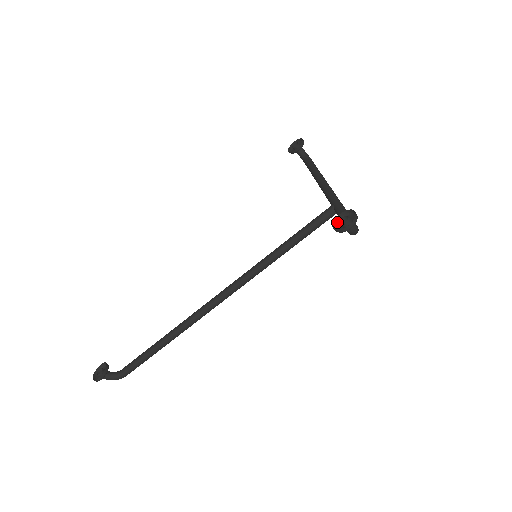
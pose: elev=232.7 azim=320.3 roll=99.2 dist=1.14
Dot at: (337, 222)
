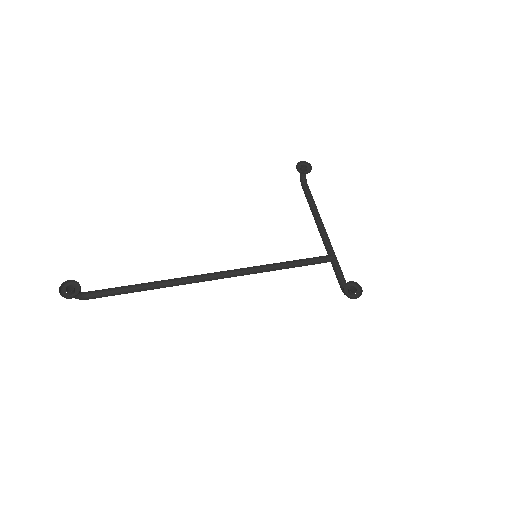
Dot at: (345, 285)
